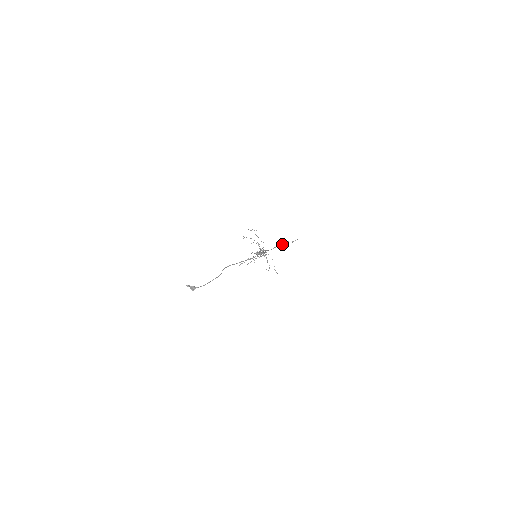
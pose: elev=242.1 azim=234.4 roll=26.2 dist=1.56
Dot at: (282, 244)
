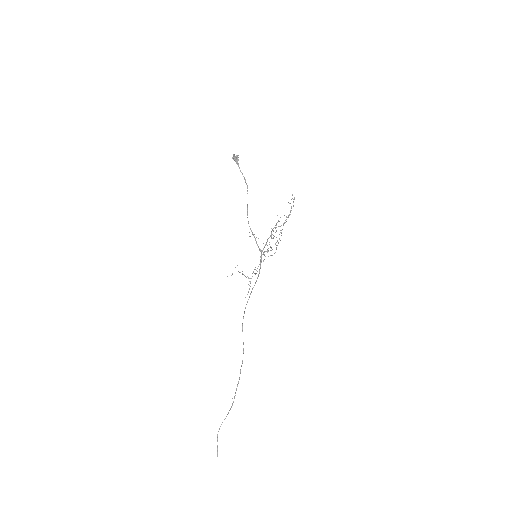
Dot at: occluded
